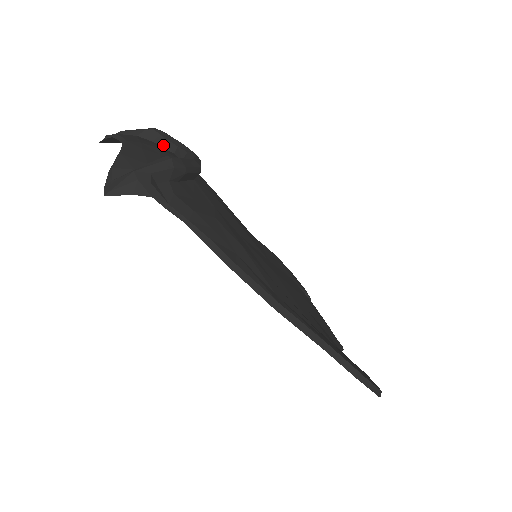
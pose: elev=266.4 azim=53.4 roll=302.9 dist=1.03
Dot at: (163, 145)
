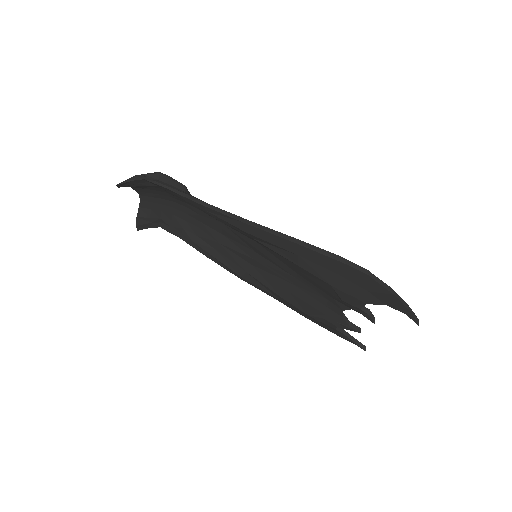
Dot at: occluded
